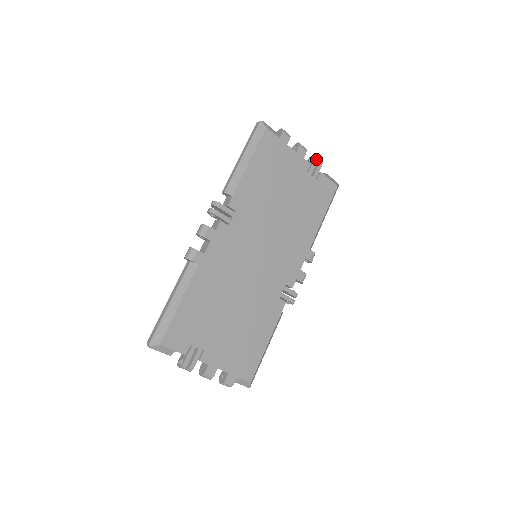
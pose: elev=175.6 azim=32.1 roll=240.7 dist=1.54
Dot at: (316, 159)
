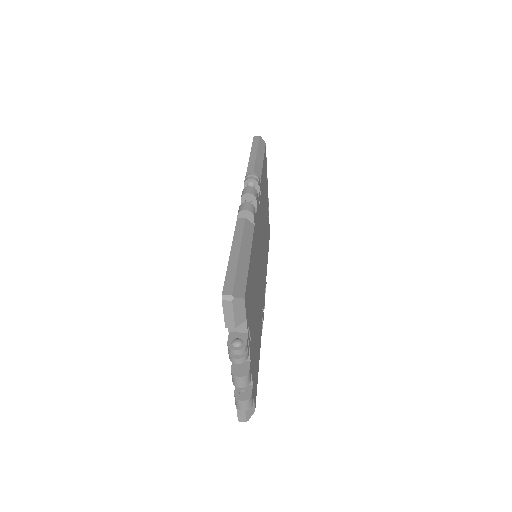
Dot at: (268, 200)
